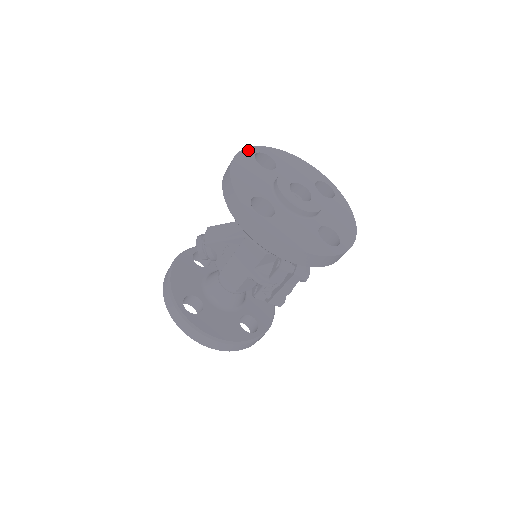
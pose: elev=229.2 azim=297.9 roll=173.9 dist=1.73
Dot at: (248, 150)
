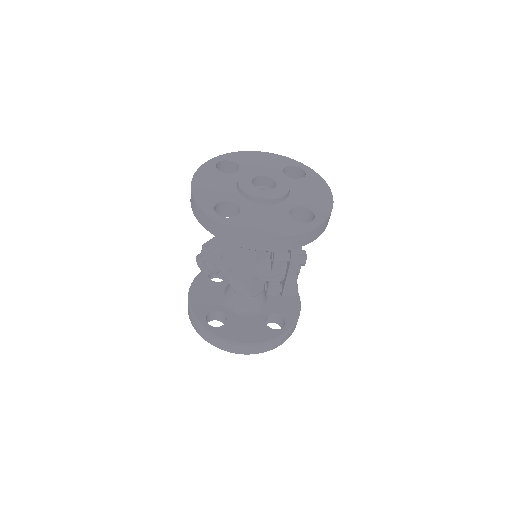
Dot at: (208, 163)
